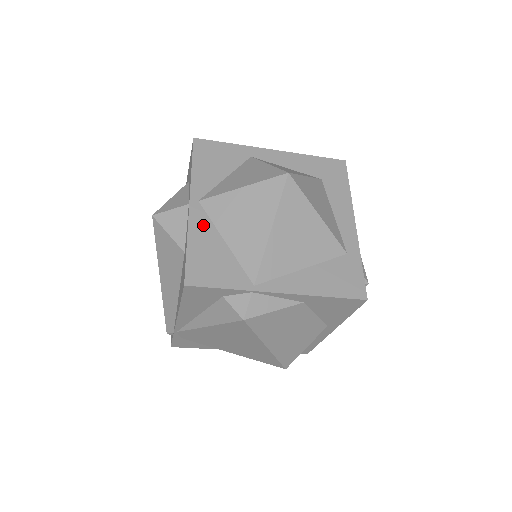
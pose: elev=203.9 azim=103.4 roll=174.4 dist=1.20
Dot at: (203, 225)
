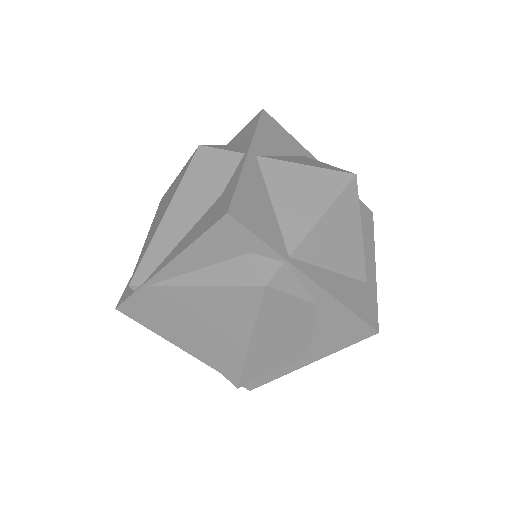
Dot at: (256, 176)
